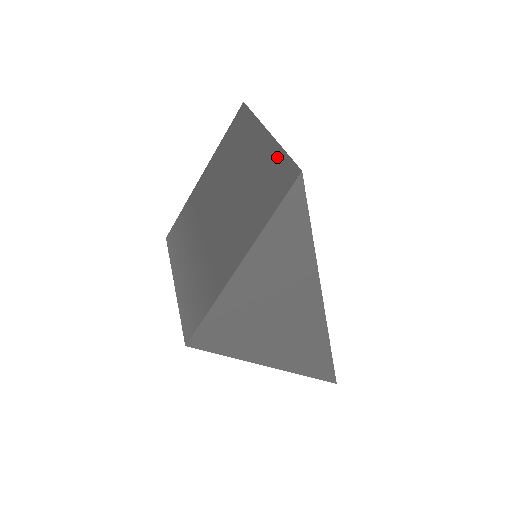
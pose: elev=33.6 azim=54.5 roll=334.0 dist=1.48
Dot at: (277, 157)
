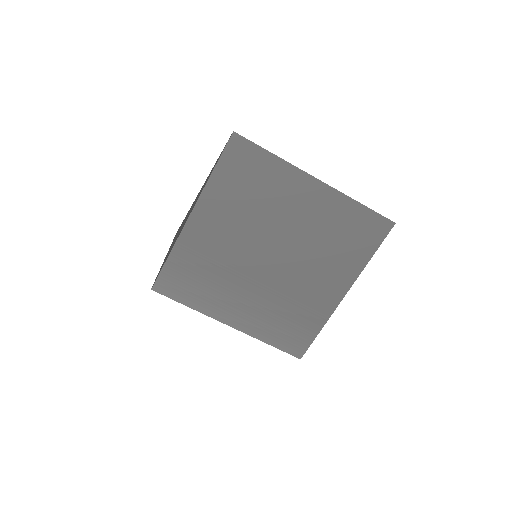
Dot at: (353, 209)
